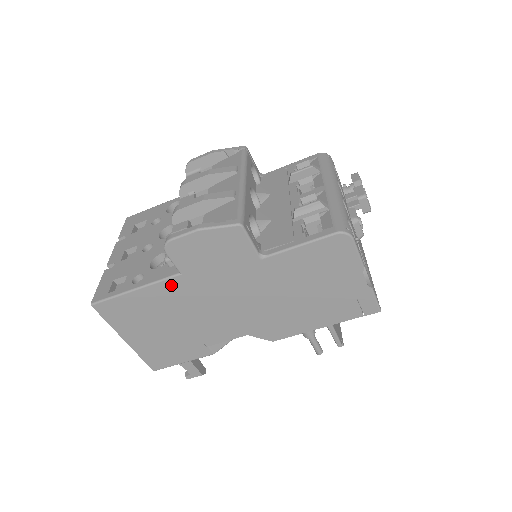
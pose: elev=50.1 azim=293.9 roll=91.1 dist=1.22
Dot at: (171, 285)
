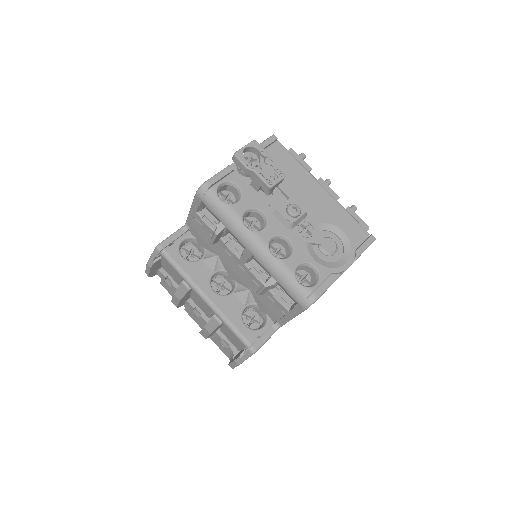
Dot at: occluded
